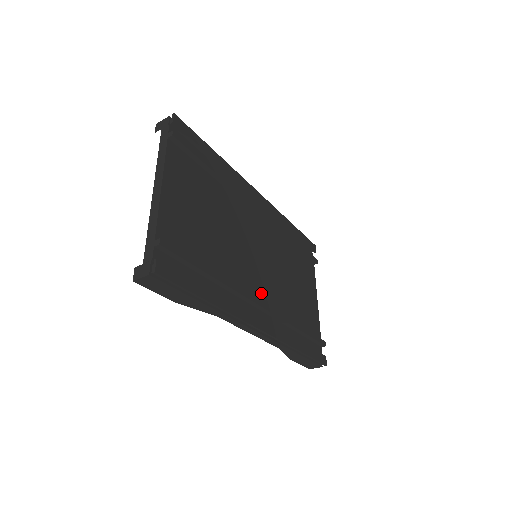
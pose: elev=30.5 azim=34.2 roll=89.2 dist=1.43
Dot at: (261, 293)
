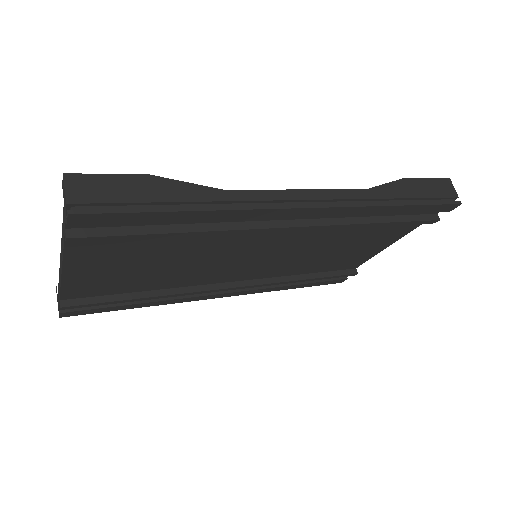
Dot at: (246, 275)
